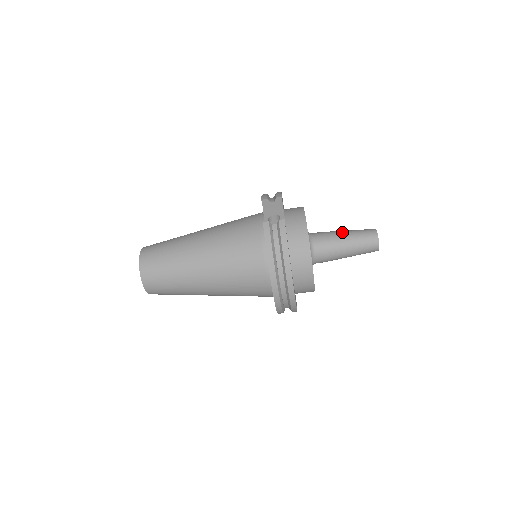
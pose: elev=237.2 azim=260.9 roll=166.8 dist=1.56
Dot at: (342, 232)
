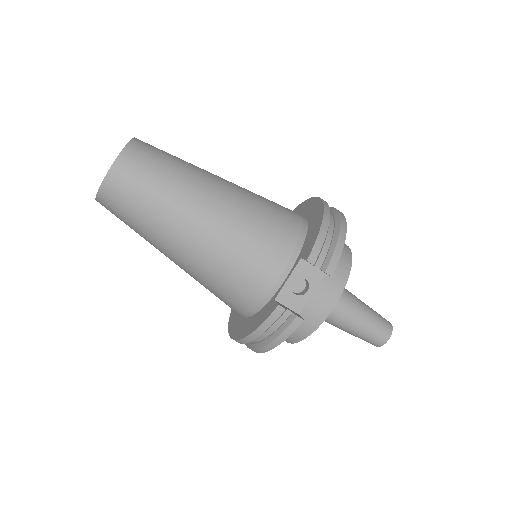
Dot at: (360, 315)
